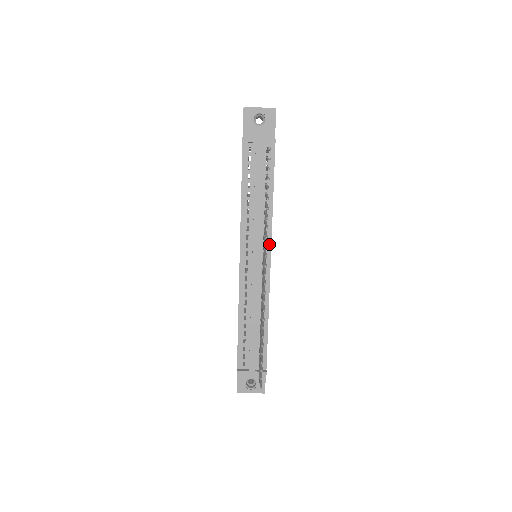
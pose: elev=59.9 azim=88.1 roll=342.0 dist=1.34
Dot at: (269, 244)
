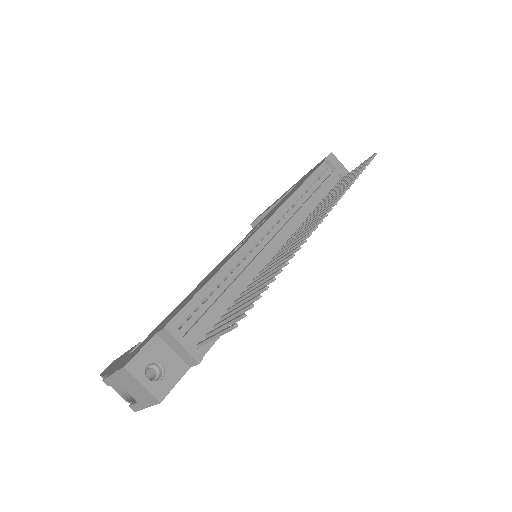
Dot at: occluded
